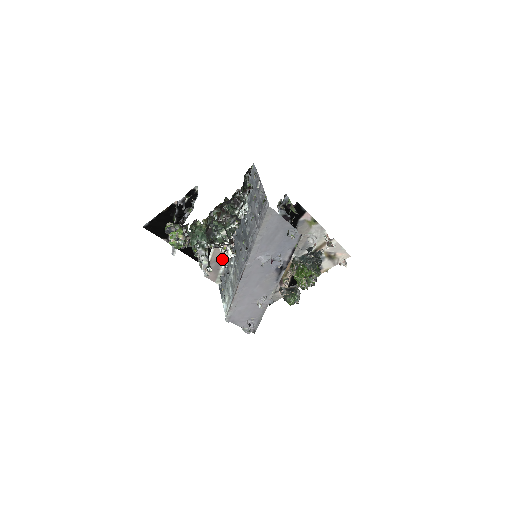
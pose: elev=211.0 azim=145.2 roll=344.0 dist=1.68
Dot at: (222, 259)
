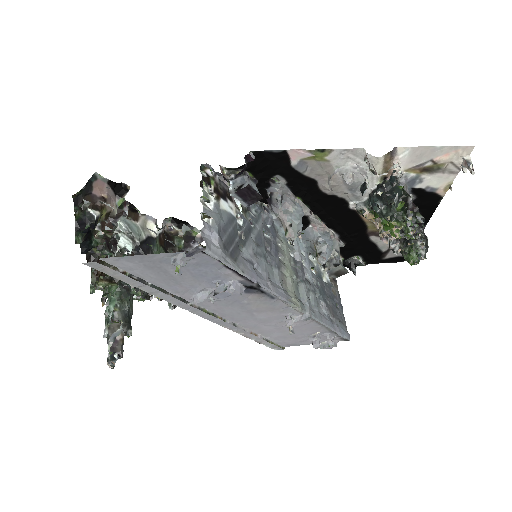
Dot at: occluded
